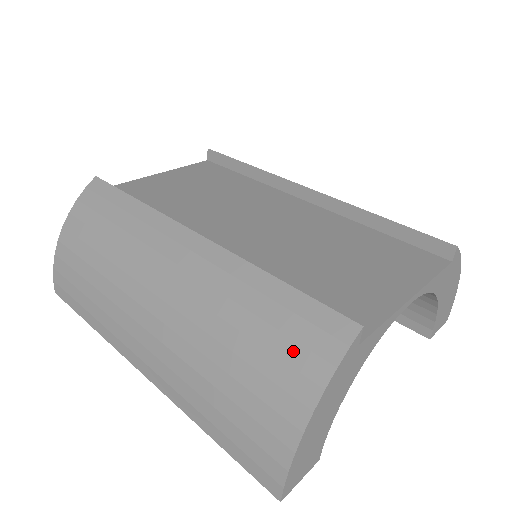
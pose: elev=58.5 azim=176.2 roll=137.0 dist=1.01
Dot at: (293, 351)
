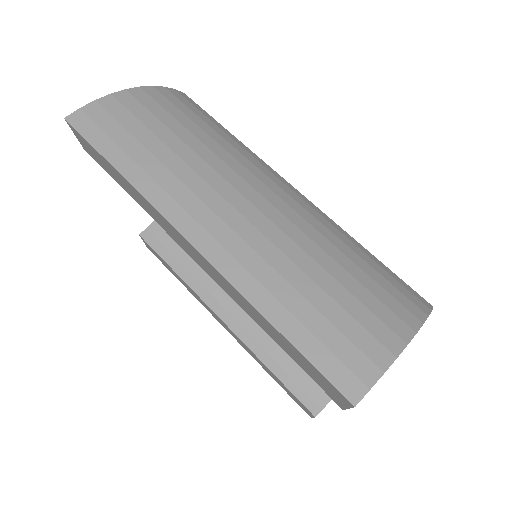
Dot at: (395, 291)
